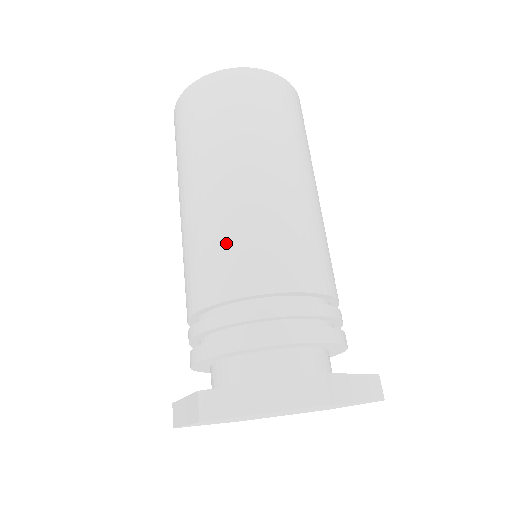
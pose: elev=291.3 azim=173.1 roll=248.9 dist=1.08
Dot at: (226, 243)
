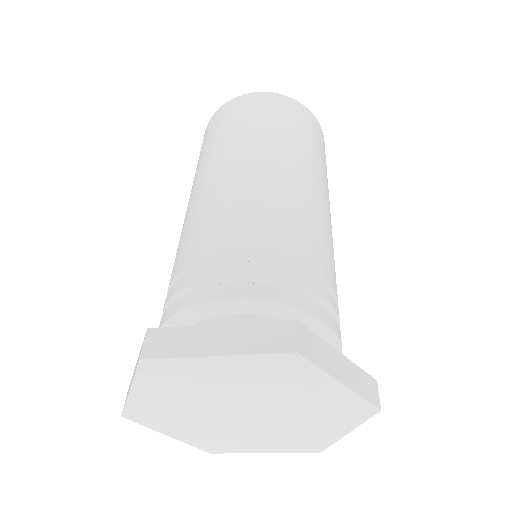
Dot at: (307, 221)
